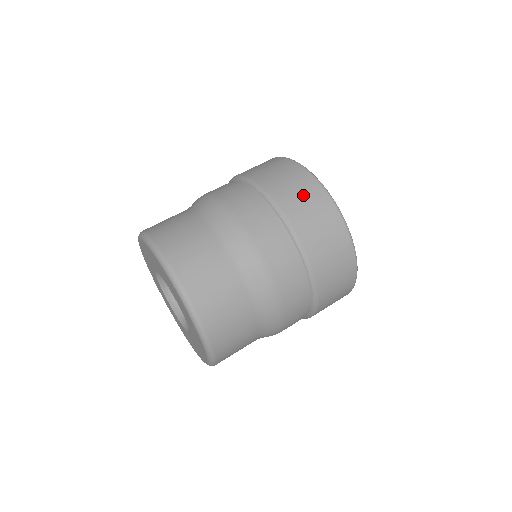
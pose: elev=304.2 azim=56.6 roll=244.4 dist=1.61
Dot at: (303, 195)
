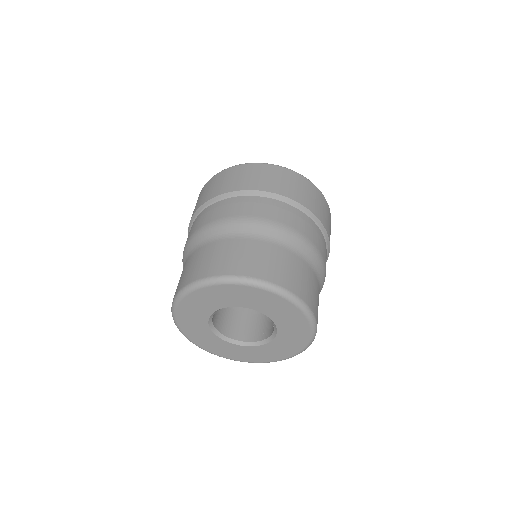
Dot at: (320, 204)
